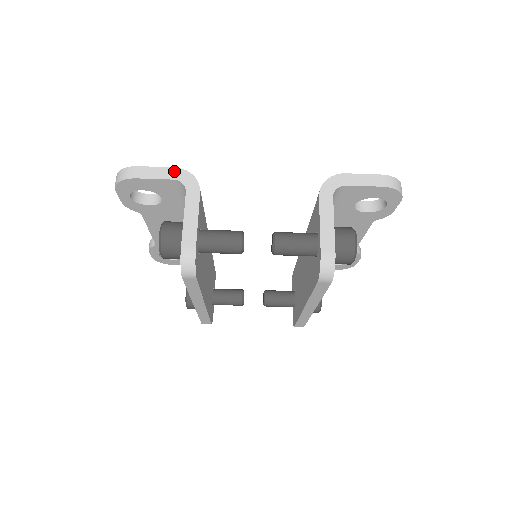
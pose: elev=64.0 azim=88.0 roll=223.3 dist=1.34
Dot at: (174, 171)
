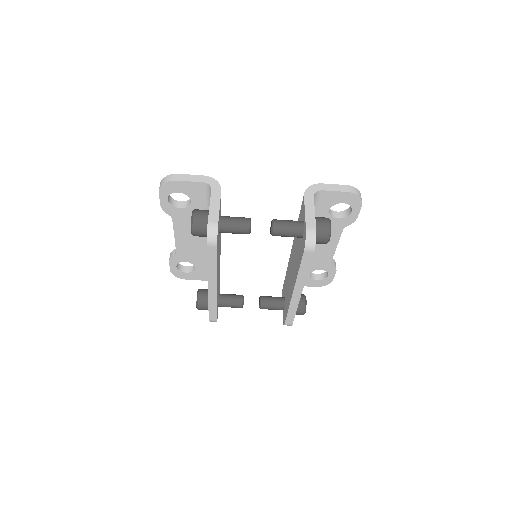
Dot at: (203, 177)
